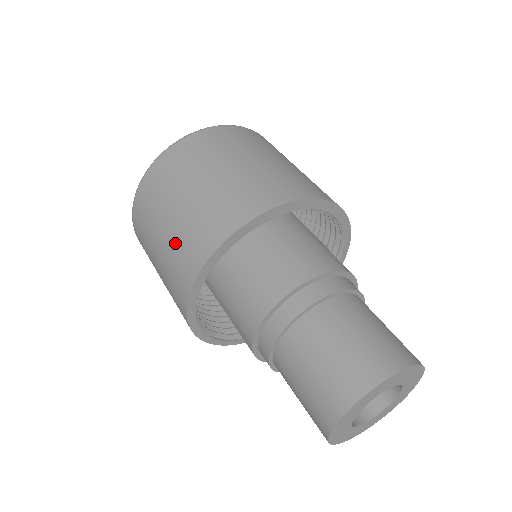
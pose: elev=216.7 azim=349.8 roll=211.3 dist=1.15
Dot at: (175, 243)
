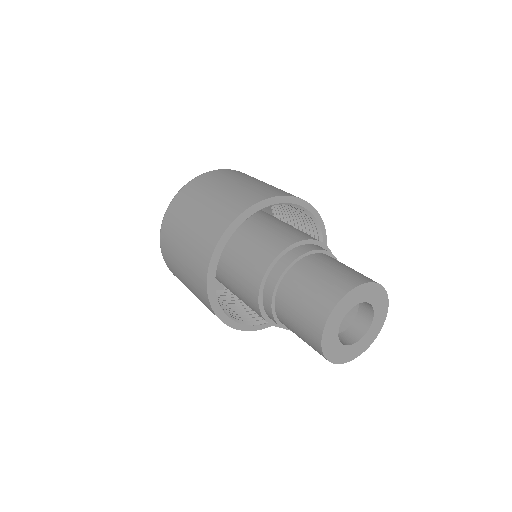
Dot at: (199, 299)
